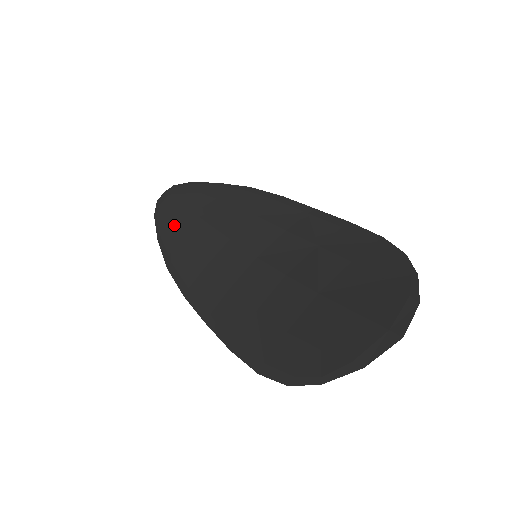
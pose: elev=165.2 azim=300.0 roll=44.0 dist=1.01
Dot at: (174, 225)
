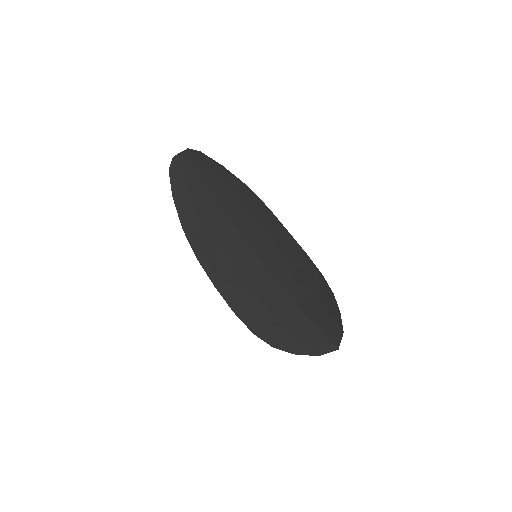
Dot at: (191, 193)
